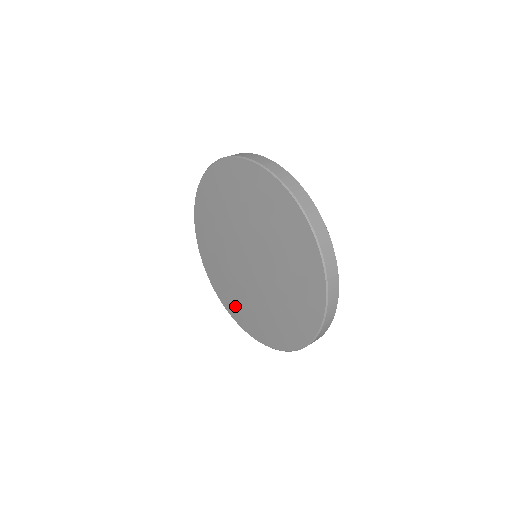
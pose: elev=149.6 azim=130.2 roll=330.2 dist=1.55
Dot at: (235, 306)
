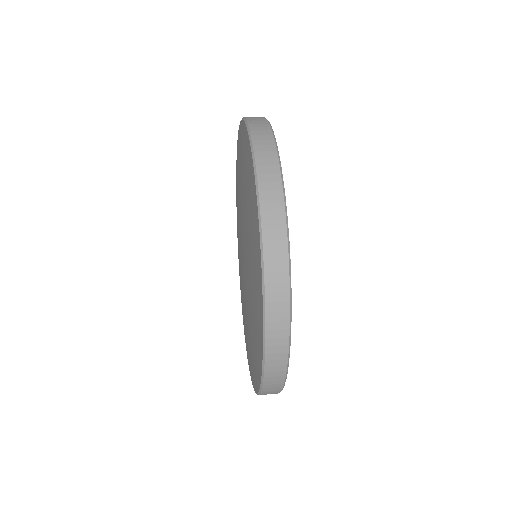
Dot at: occluded
